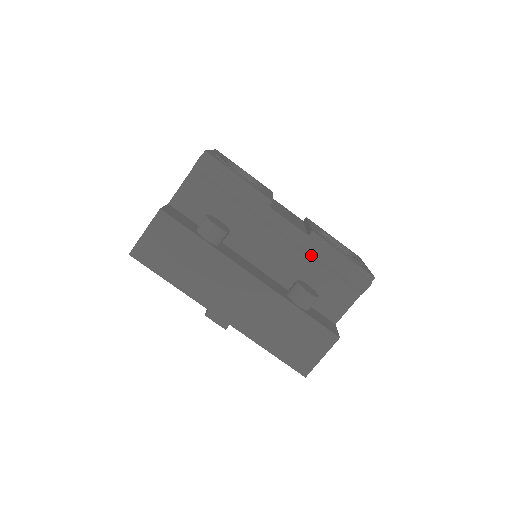
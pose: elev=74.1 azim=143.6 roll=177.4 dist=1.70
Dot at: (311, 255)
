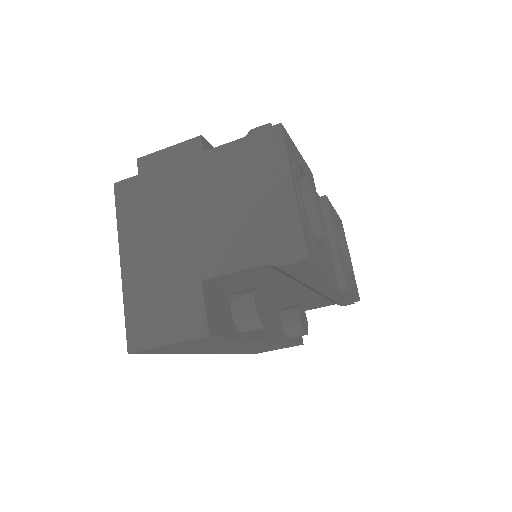
Dot at: (326, 297)
